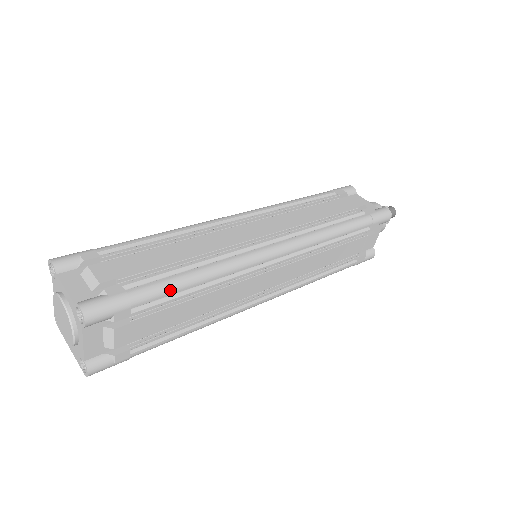
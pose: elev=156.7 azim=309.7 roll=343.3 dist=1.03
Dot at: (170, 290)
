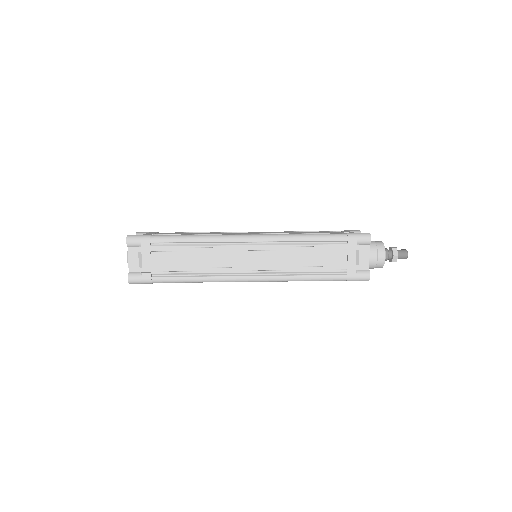
Dot at: (175, 282)
